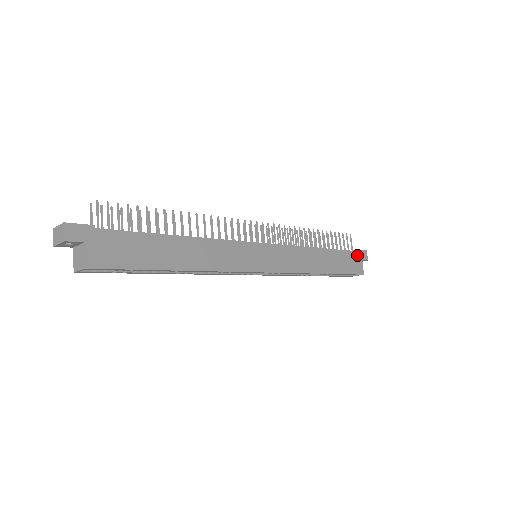
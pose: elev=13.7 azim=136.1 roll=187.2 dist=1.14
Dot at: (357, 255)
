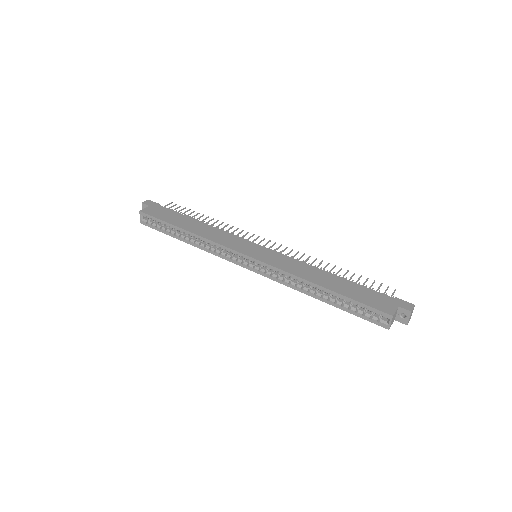
Dot at: (391, 300)
